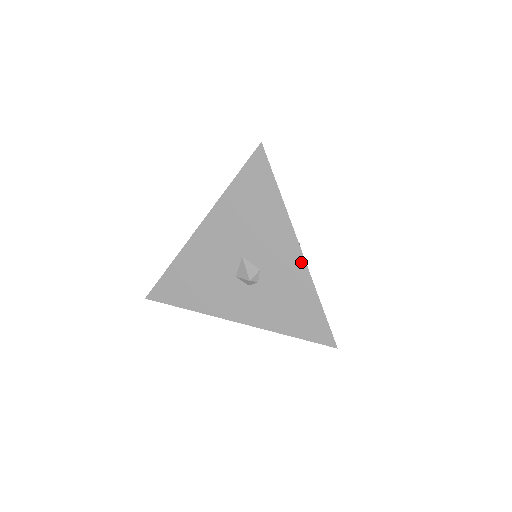
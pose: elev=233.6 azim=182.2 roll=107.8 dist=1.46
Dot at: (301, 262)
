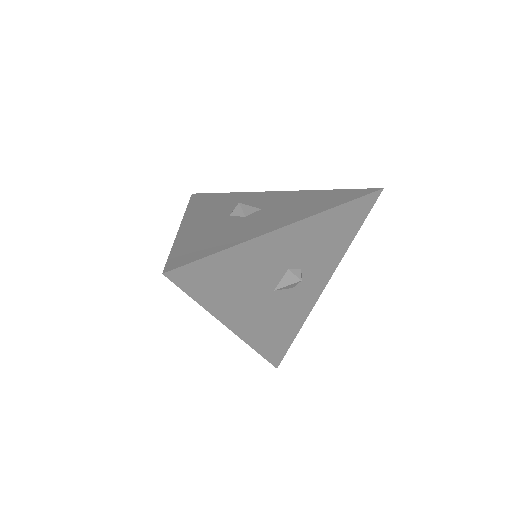
Dot at: (237, 332)
